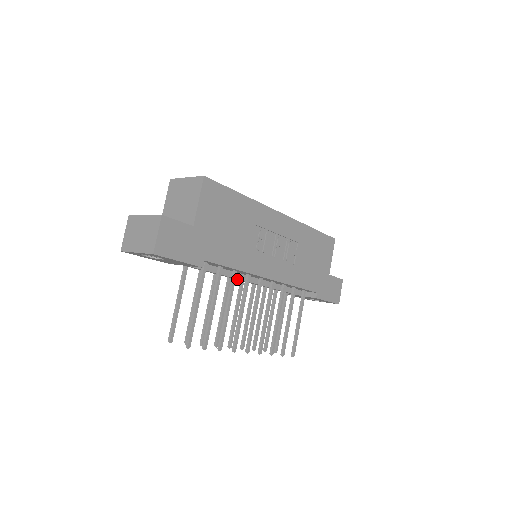
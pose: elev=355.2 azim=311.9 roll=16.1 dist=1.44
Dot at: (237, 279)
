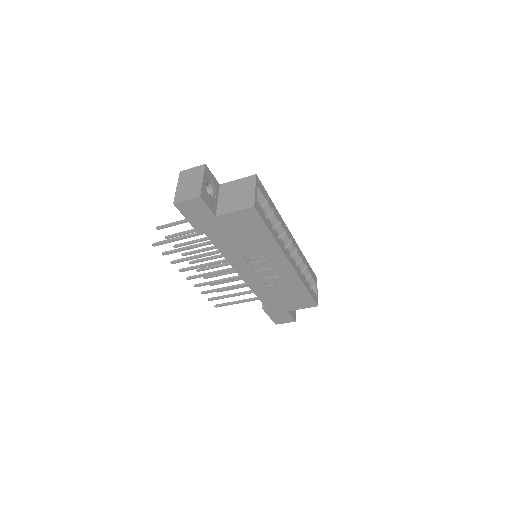
Dot at: occluded
